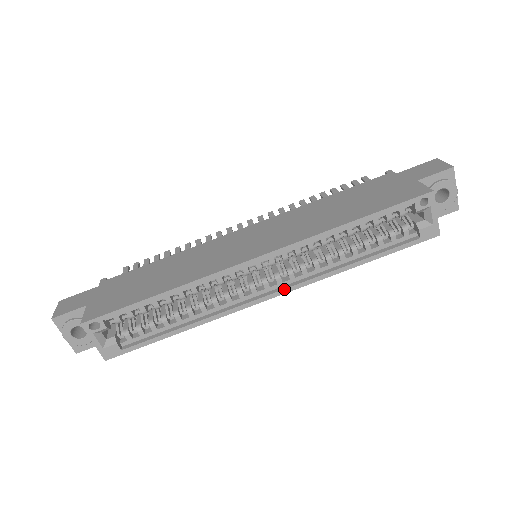
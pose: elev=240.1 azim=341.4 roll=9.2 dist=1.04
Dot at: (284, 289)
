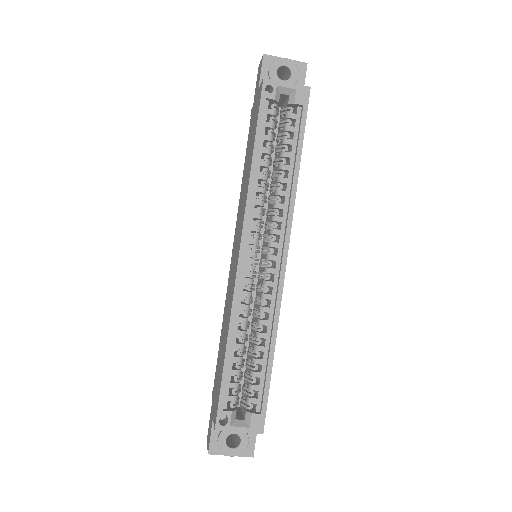
Dot at: (284, 244)
